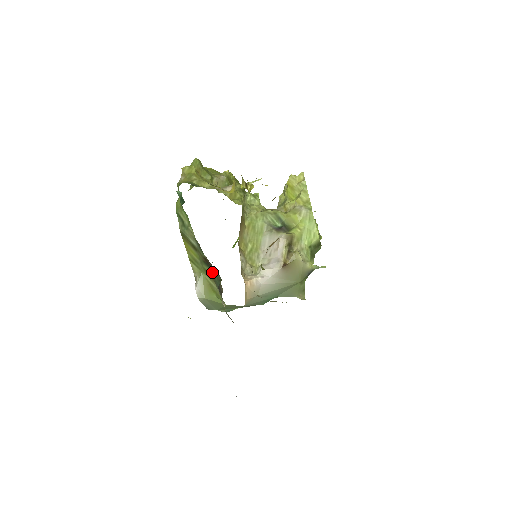
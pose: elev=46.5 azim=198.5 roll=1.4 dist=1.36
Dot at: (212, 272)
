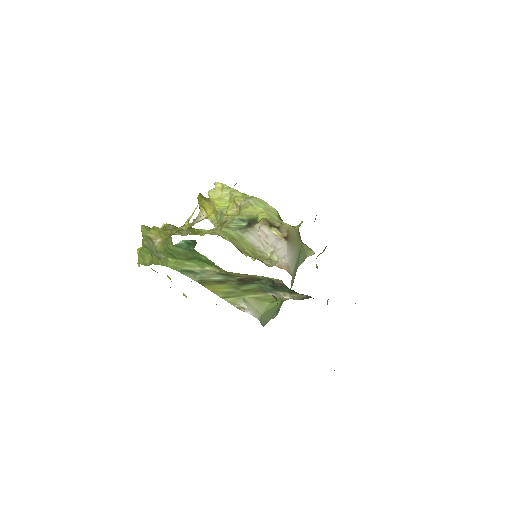
Dot at: (253, 285)
